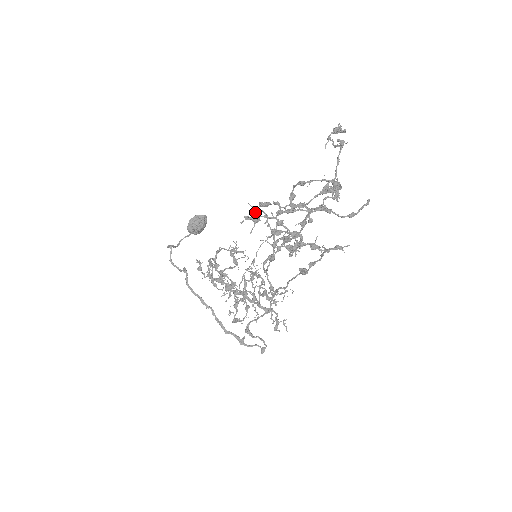
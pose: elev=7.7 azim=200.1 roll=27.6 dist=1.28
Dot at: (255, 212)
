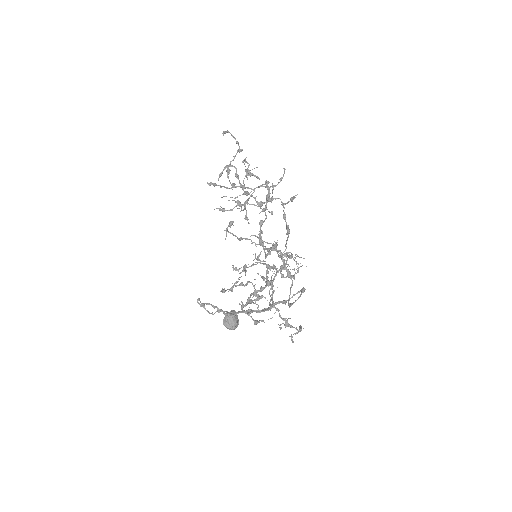
Dot at: (220, 209)
